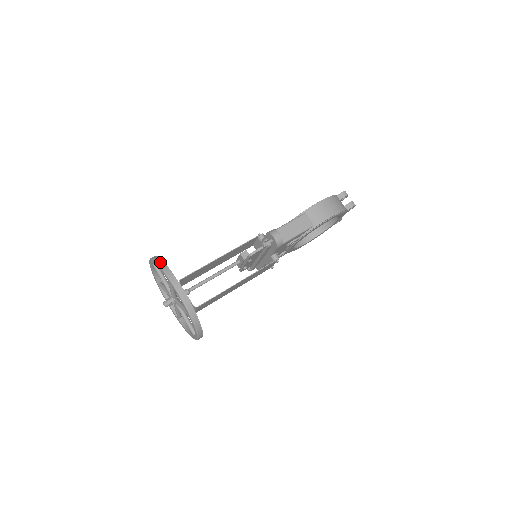
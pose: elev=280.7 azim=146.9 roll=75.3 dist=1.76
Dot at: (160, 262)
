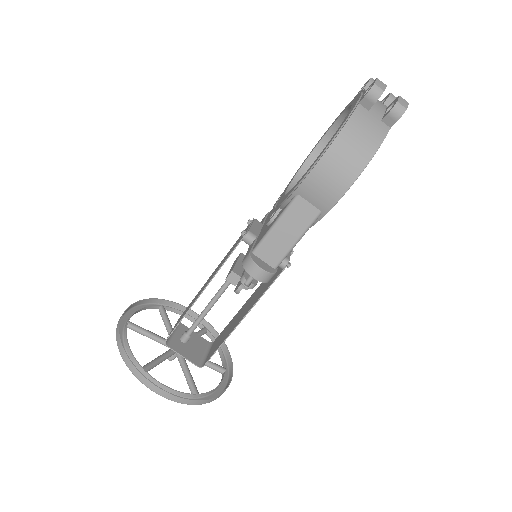
Dot at: (121, 352)
